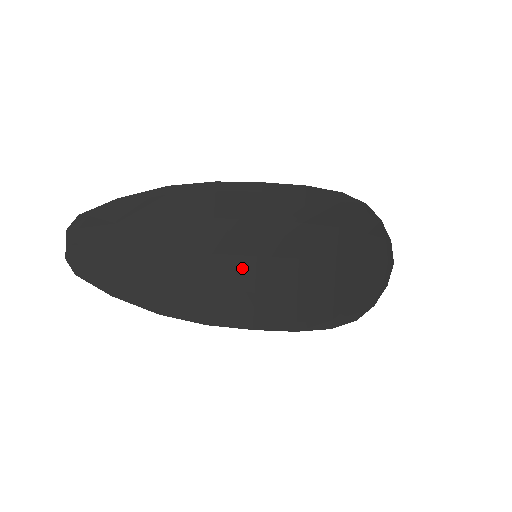
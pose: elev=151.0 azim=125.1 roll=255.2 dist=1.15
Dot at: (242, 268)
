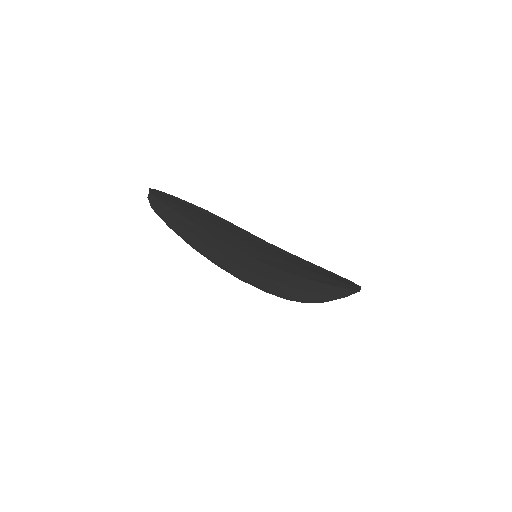
Dot at: (243, 258)
